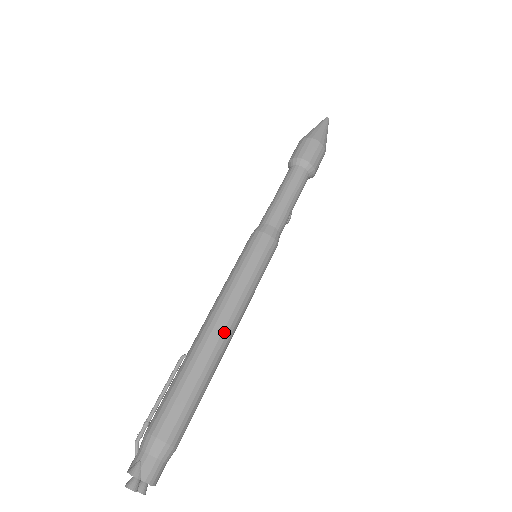
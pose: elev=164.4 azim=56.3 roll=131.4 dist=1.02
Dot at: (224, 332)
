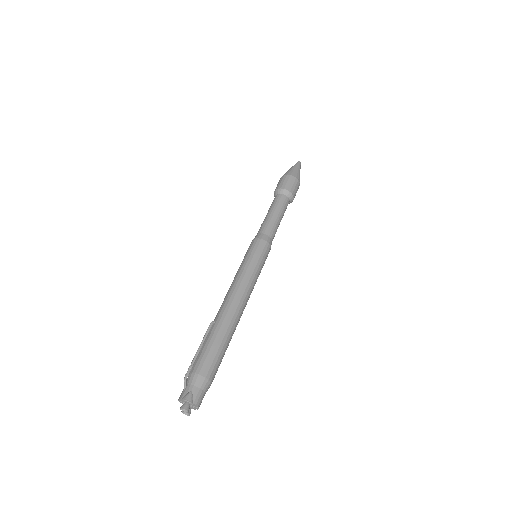
Dot at: (241, 307)
